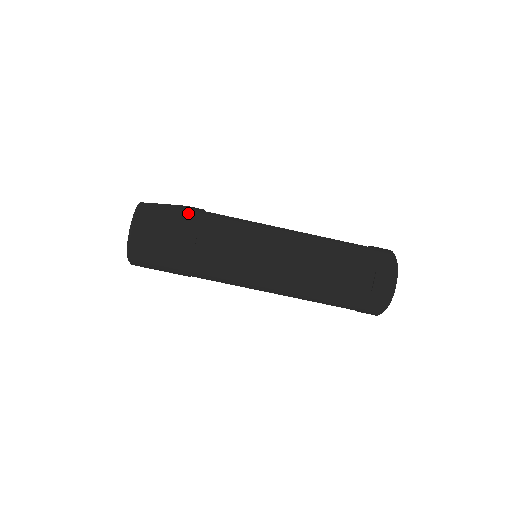
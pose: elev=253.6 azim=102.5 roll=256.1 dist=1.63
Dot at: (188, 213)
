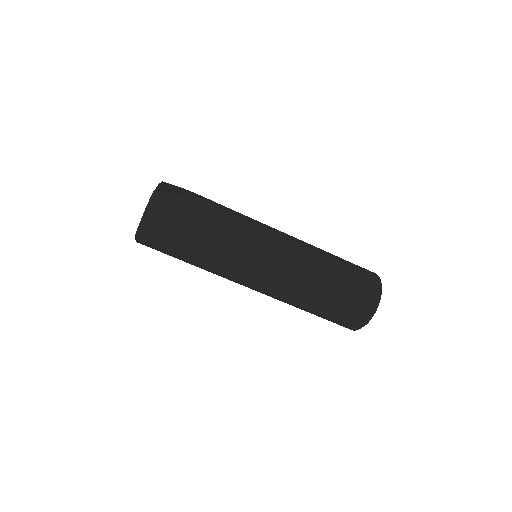
Dot at: (201, 211)
